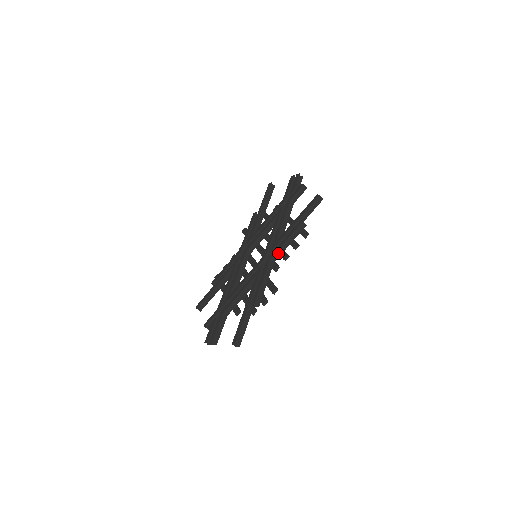
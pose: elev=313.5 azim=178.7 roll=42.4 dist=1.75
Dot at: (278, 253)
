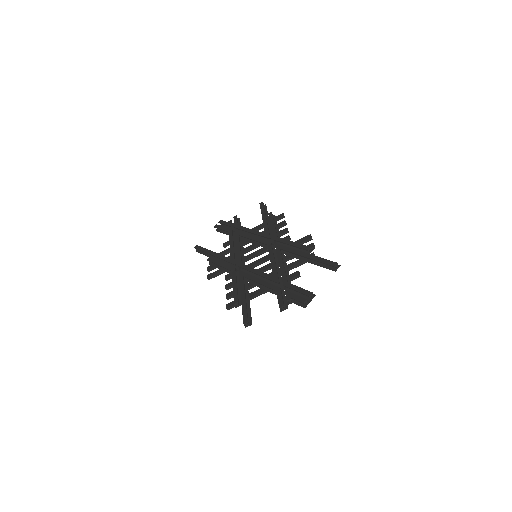
Dot at: occluded
